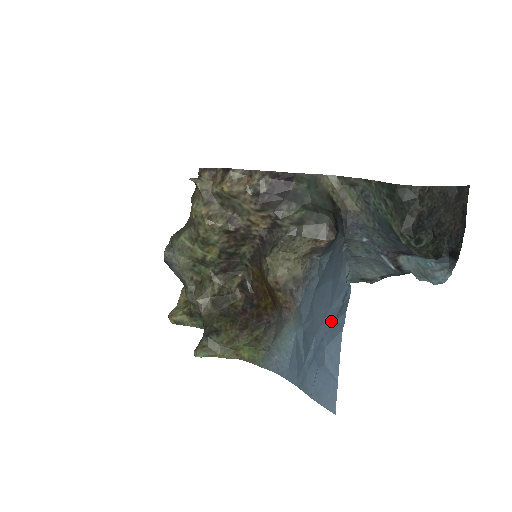
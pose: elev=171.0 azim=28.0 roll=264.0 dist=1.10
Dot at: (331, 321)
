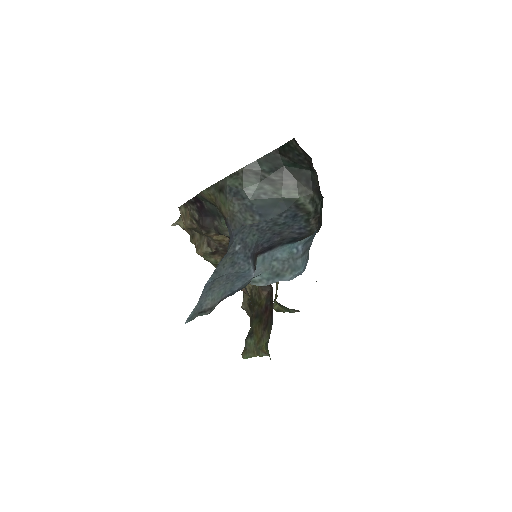
Dot at: occluded
